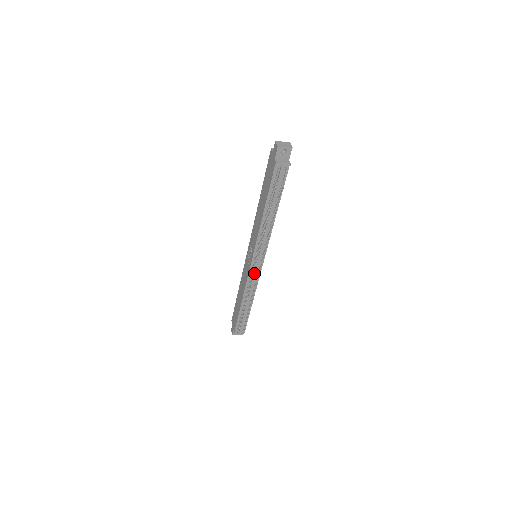
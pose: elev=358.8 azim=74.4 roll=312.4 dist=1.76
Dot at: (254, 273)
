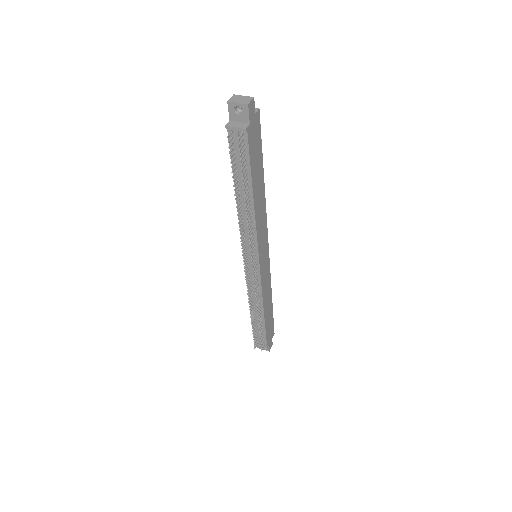
Dot at: (251, 277)
